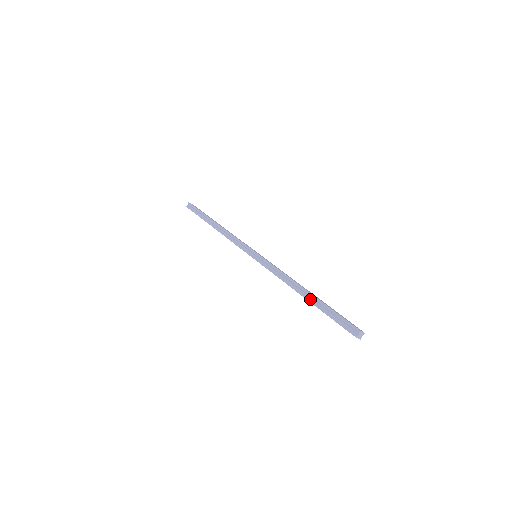
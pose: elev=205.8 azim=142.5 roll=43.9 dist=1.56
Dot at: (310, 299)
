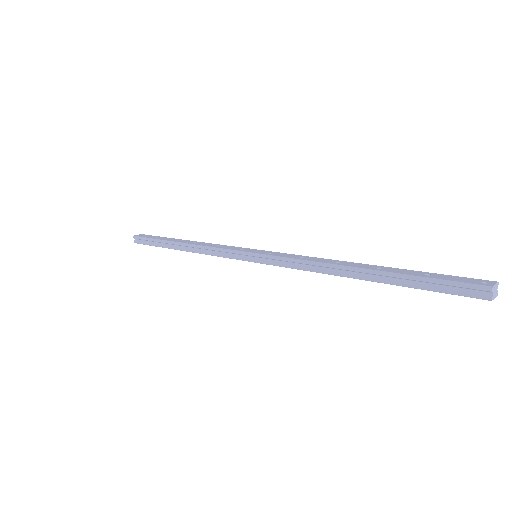
Dot at: (373, 278)
